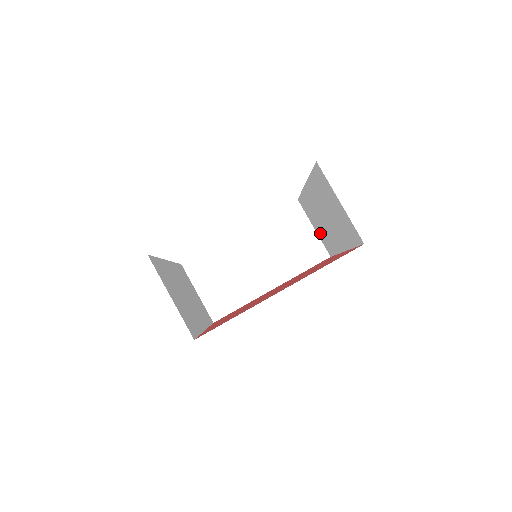
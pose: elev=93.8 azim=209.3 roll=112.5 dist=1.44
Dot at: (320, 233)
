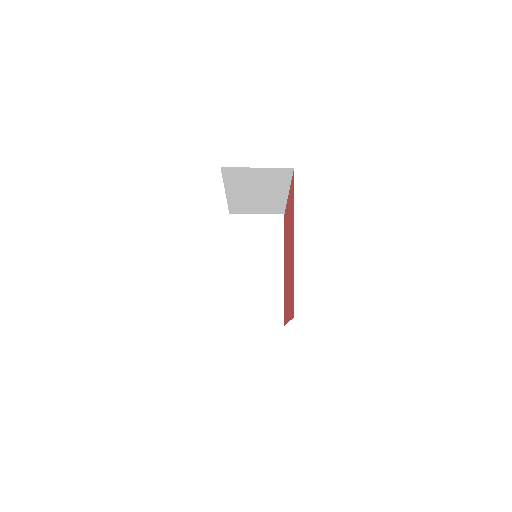
Dot at: (263, 210)
